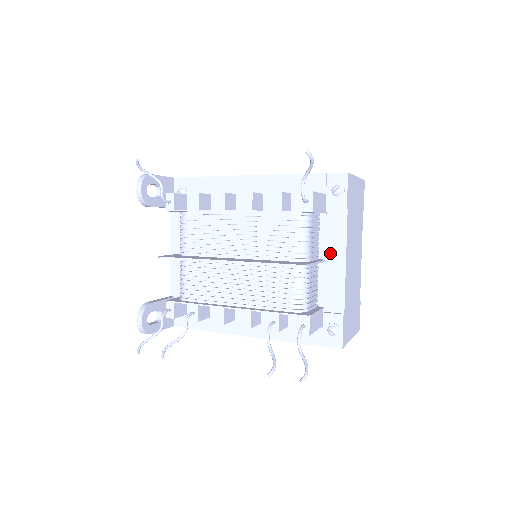
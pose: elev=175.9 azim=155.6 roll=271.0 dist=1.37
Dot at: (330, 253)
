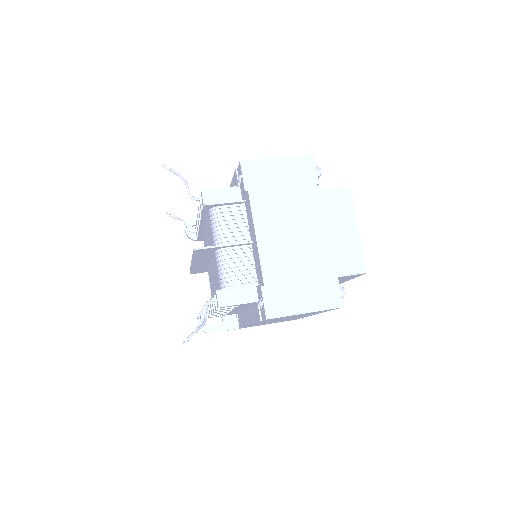
Dot at: (252, 234)
